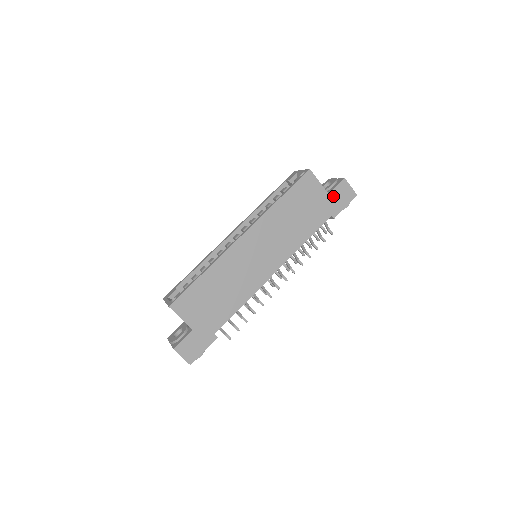
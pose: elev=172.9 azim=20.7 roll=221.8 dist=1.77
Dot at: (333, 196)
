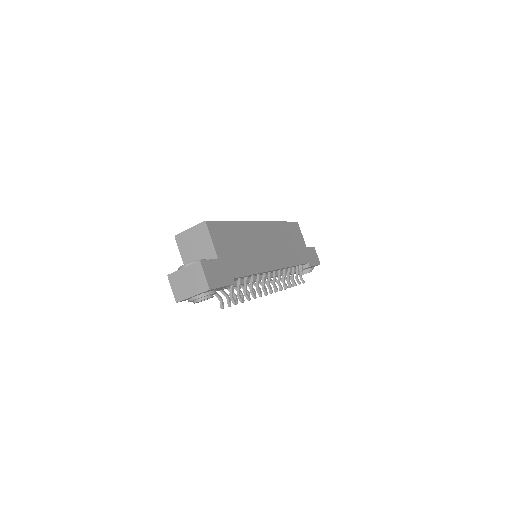
Dot at: (309, 251)
